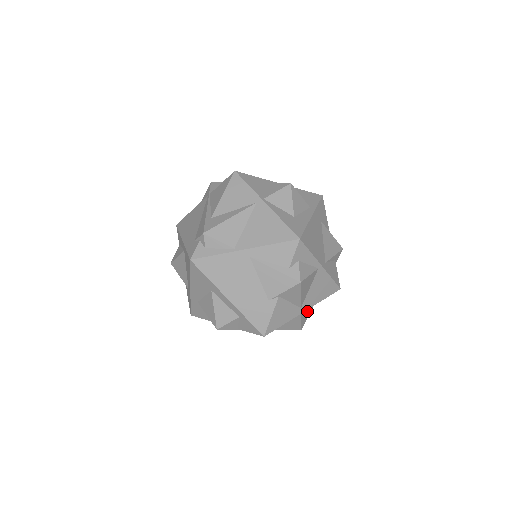
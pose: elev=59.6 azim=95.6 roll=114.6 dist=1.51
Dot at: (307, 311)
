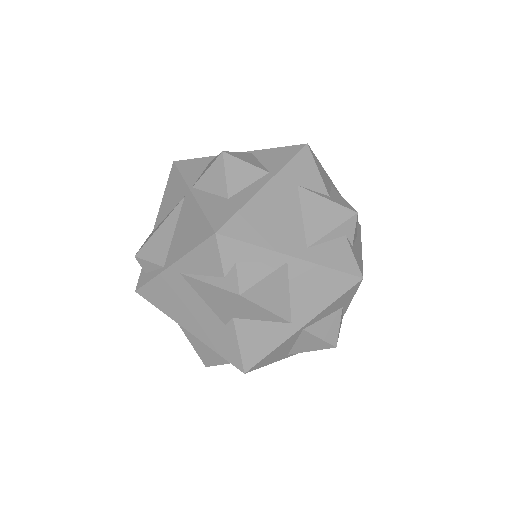
Dot at: (326, 321)
